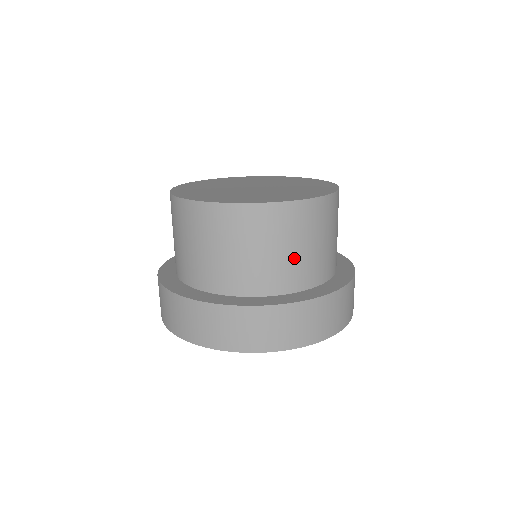
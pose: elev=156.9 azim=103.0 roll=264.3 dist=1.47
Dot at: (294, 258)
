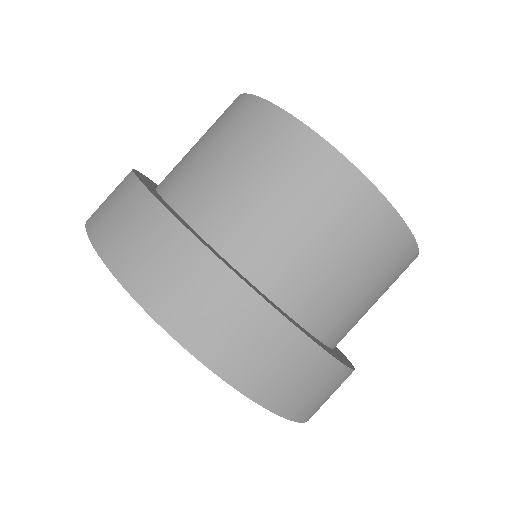
Dot at: (366, 311)
